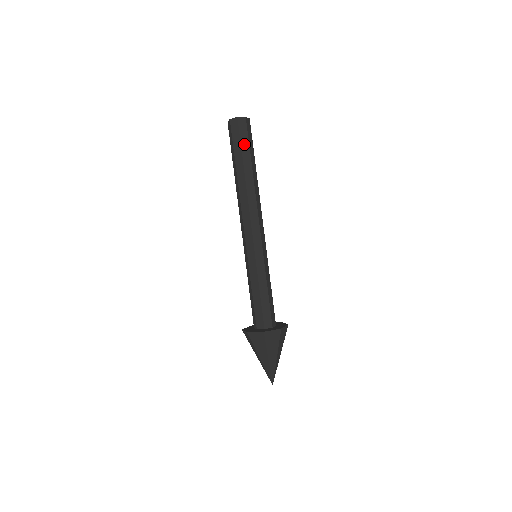
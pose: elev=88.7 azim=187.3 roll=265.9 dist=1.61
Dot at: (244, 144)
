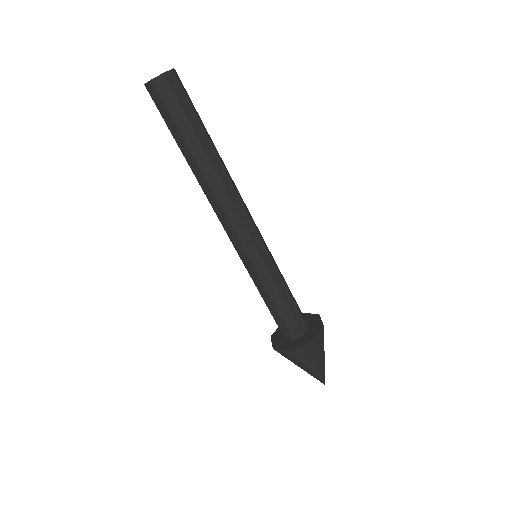
Dot at: (169, 122)
